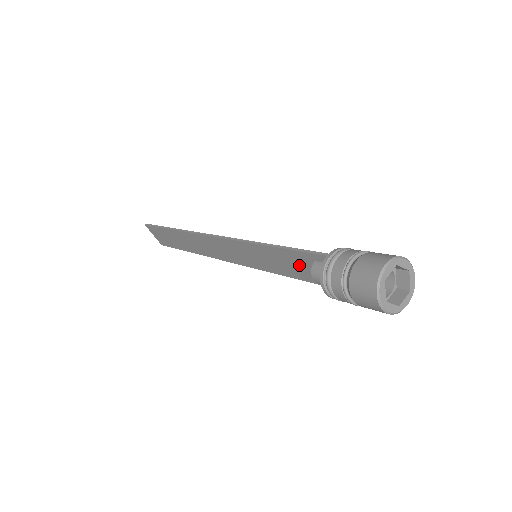
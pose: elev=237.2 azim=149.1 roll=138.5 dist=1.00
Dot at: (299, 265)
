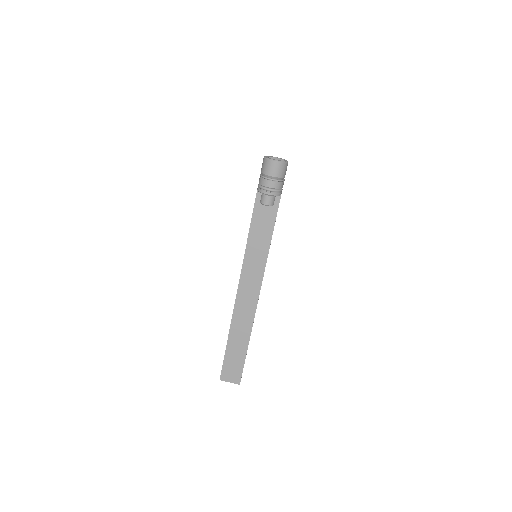
Dot at: (263, 219)
